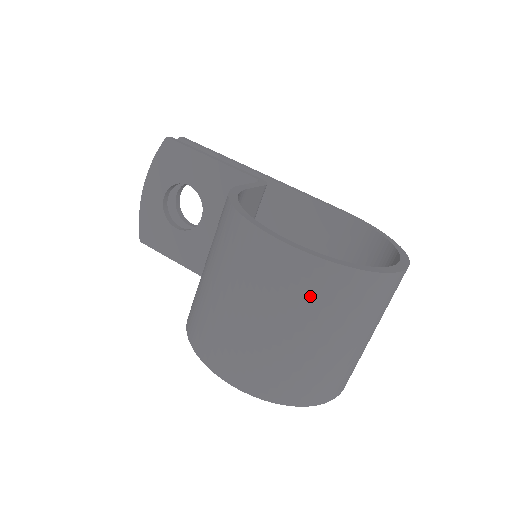
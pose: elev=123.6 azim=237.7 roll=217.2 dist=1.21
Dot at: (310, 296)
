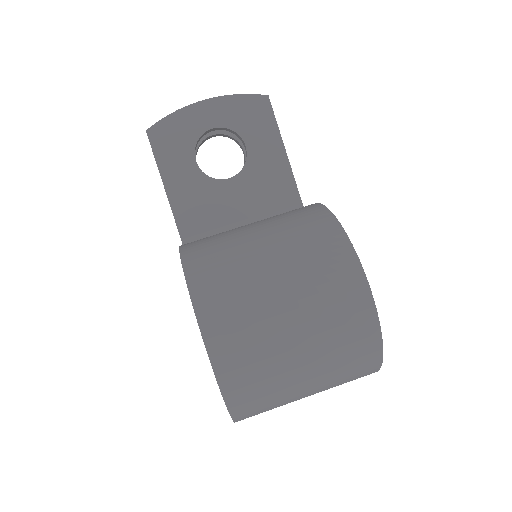
Dot at: (345, 345)
